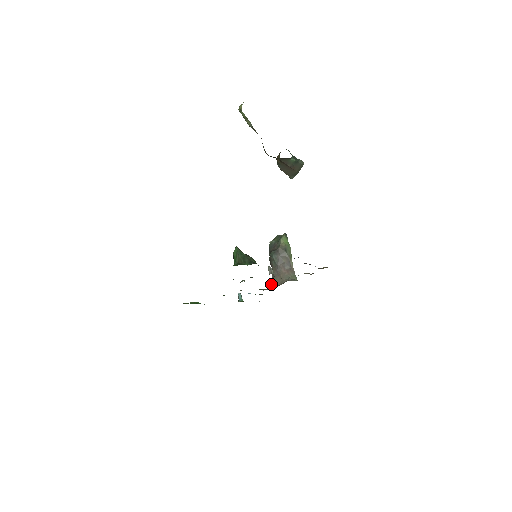
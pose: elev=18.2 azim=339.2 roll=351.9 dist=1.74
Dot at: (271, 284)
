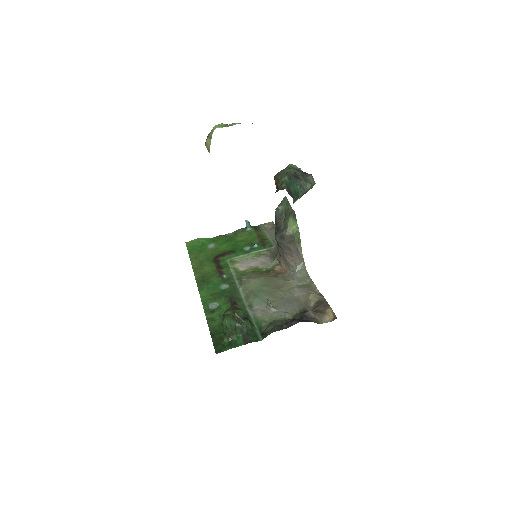
Dot at: (277, 259)
